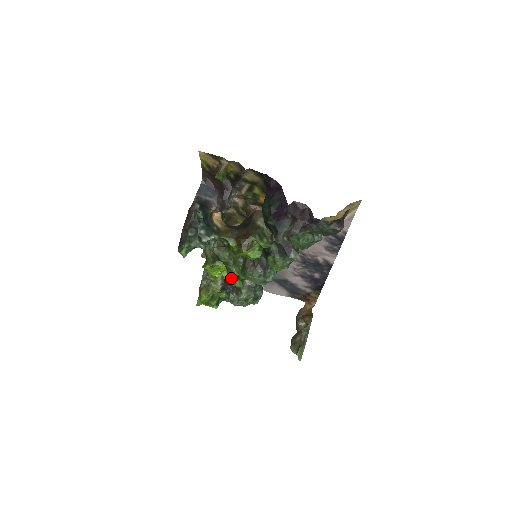
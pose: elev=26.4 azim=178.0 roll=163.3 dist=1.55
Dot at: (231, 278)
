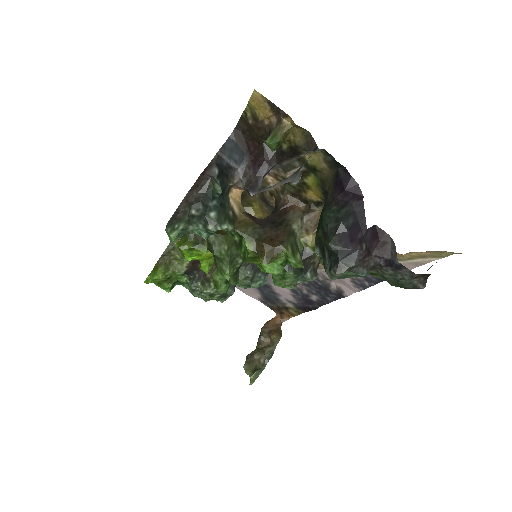
Dot at: (217, 279)
